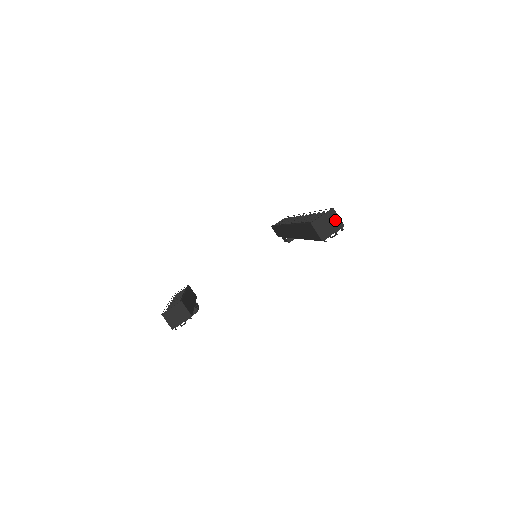
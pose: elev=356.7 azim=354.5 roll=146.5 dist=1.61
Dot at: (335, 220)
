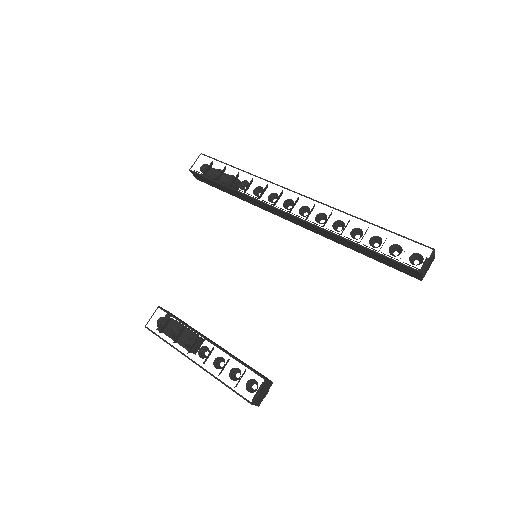
Dot at: (433, 258)
